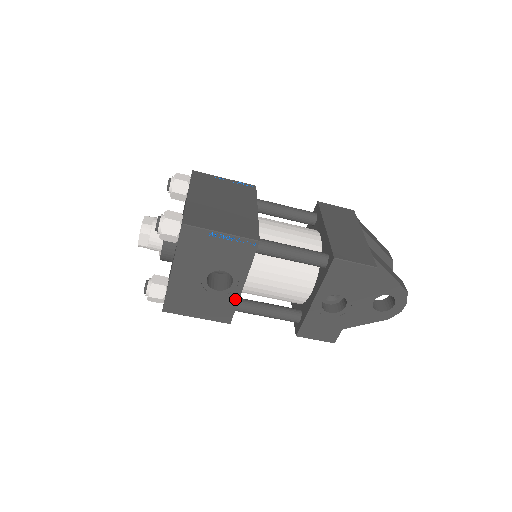
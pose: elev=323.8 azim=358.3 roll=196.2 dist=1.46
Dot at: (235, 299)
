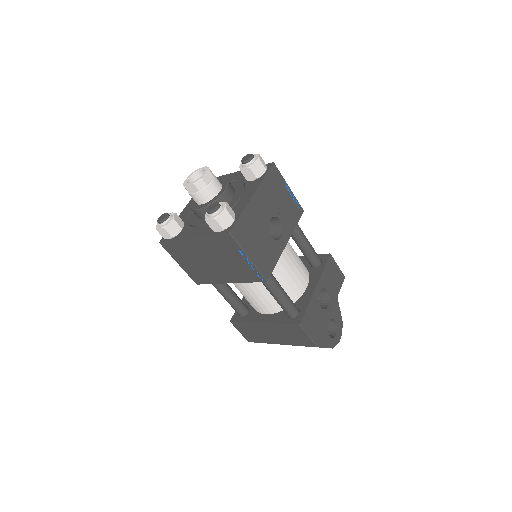
Dot at: (278, 254)
